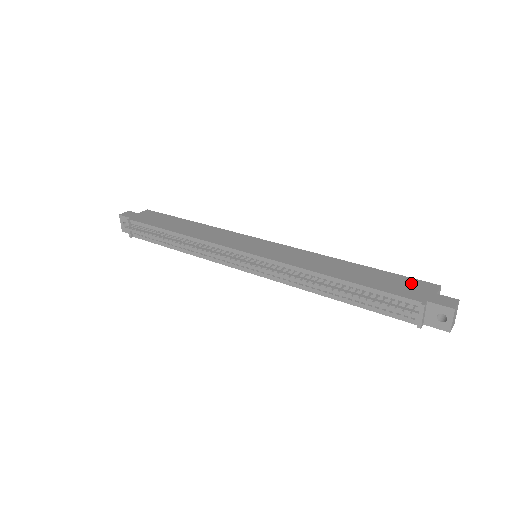
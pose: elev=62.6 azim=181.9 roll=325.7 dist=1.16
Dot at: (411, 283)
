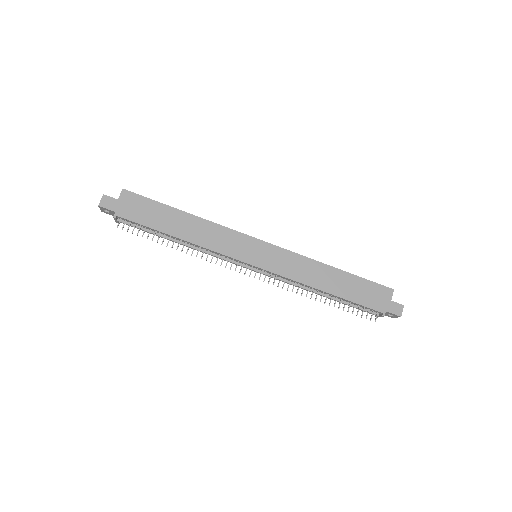
Dot at: (376, 290)
